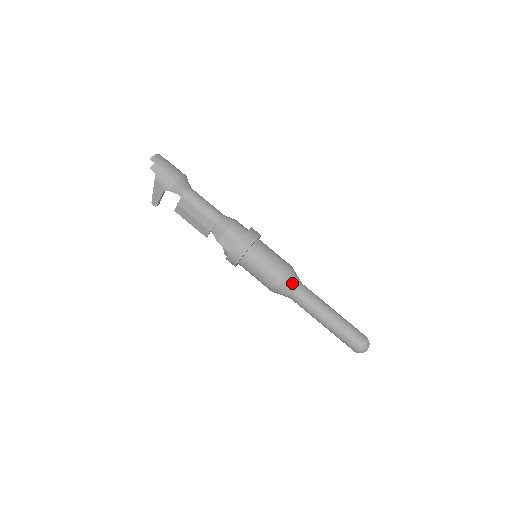
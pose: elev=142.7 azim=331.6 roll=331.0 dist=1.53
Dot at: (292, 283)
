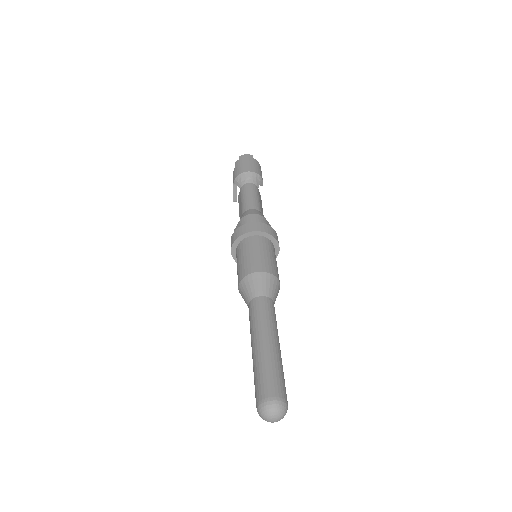
Dot at: (252, 287)
